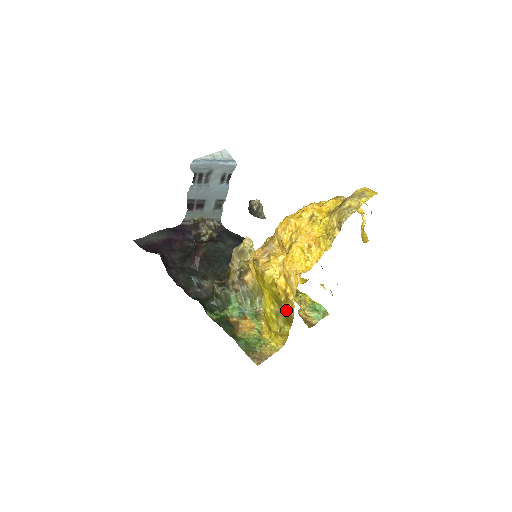
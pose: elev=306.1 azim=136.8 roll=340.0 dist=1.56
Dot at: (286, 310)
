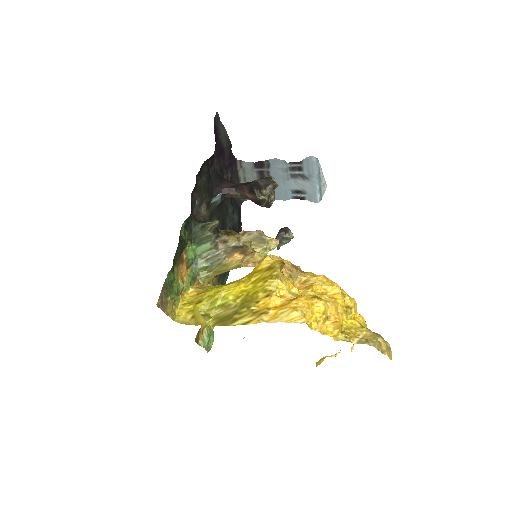
Dot at: (237, 315)
